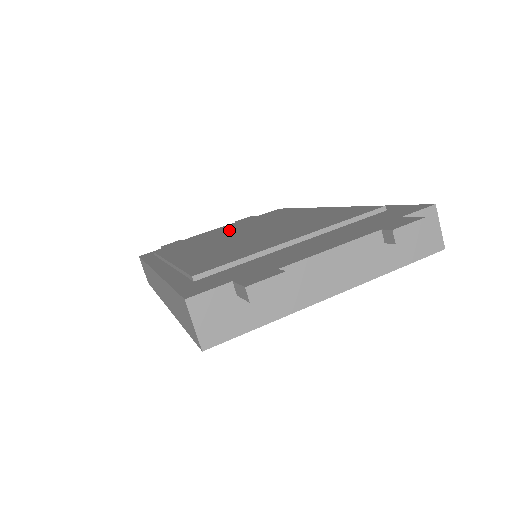
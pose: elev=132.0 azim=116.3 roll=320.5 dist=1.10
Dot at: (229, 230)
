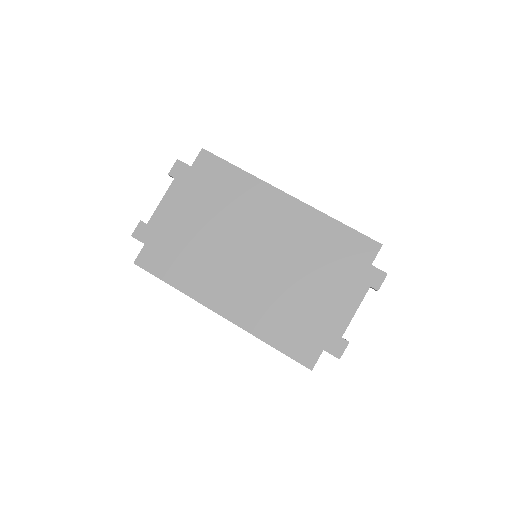
Dot at: (214, 231)
